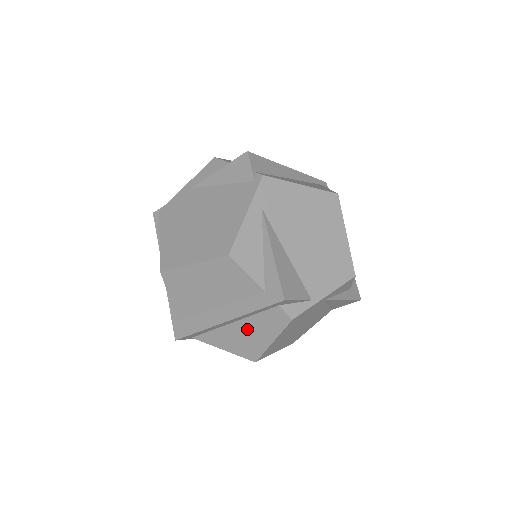
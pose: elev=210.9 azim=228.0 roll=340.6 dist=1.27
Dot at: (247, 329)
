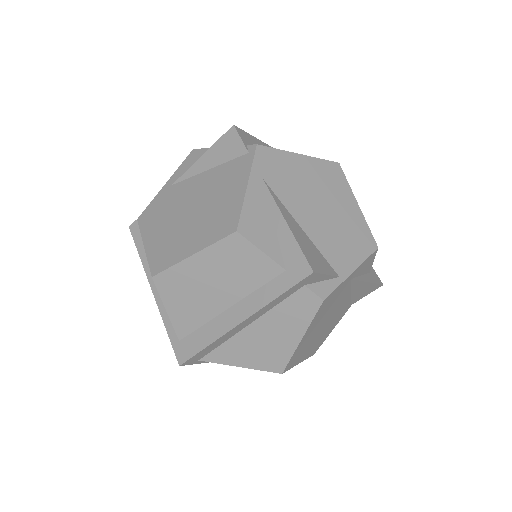
Dot at: (268, 329)
